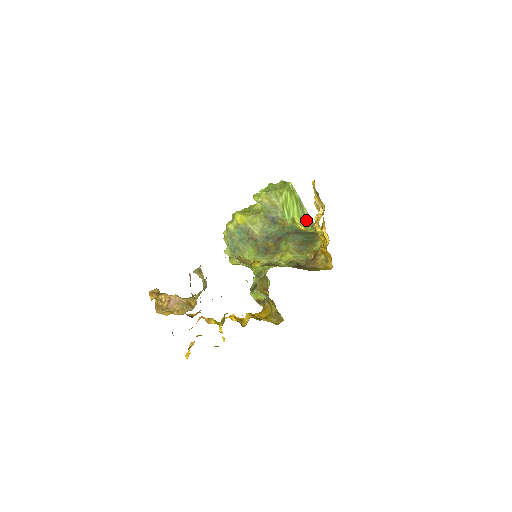
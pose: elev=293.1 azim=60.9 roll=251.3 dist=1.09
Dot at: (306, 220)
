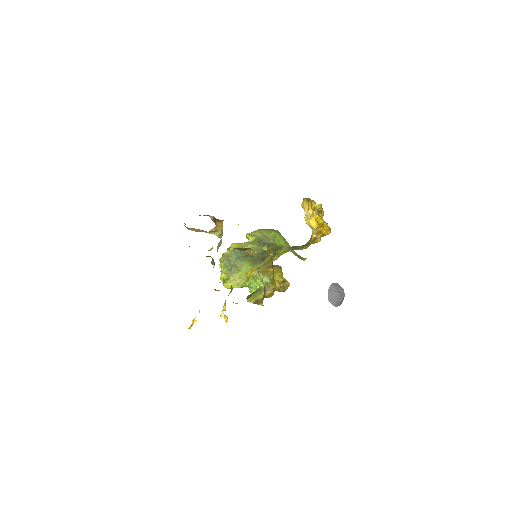
Dot at: (293, 252)
